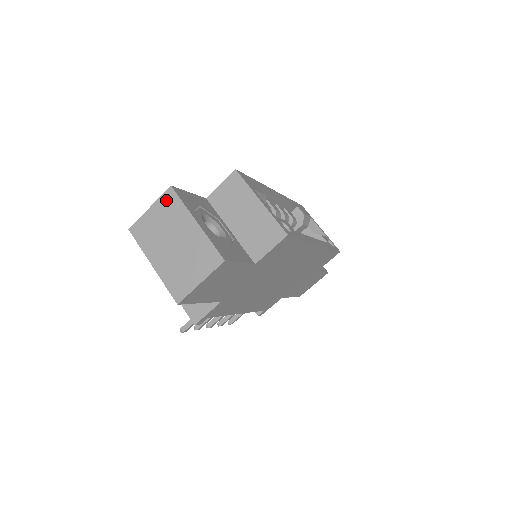
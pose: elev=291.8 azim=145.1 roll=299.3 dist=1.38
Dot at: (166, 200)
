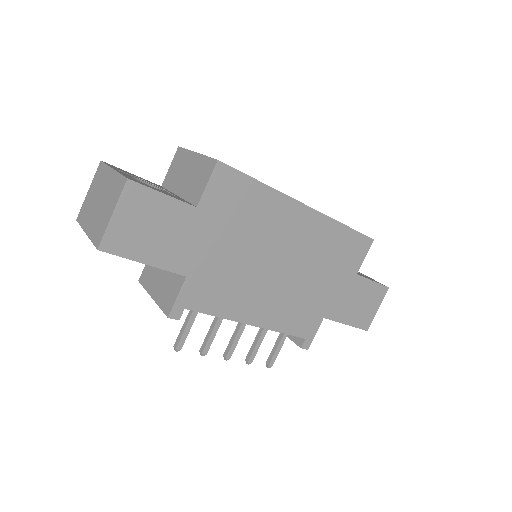
Dot at: (97, 174)
